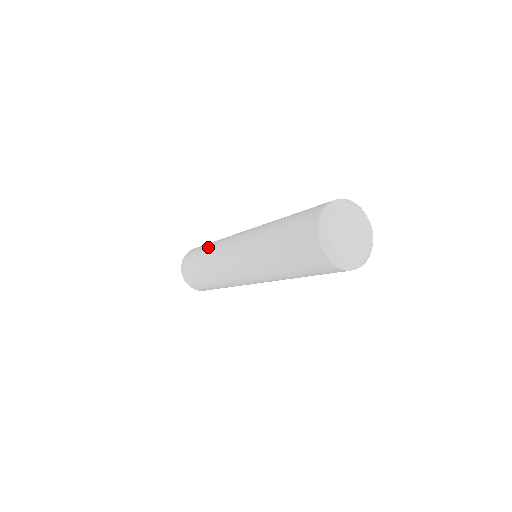
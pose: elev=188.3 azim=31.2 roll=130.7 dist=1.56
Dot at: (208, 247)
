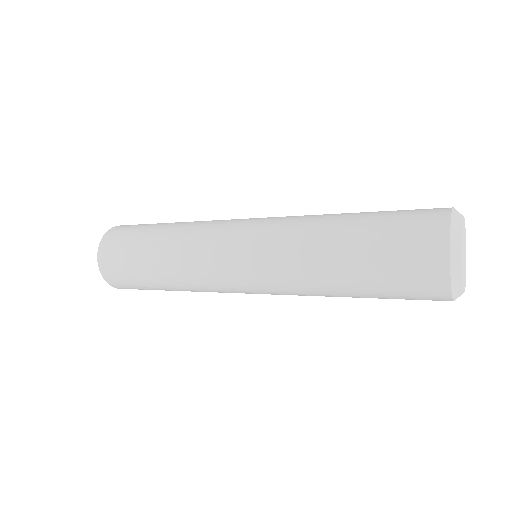
Dot at: (173, 225)
